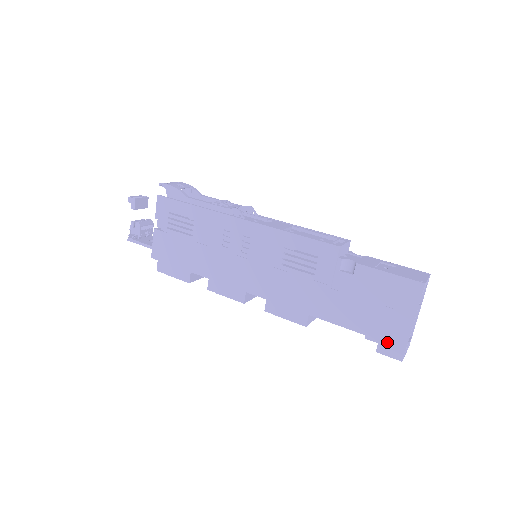
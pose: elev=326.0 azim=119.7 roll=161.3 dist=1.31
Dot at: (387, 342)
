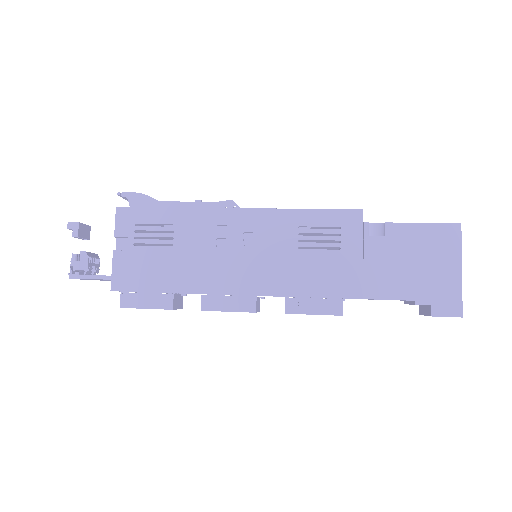
Dot at: (440, 300)
